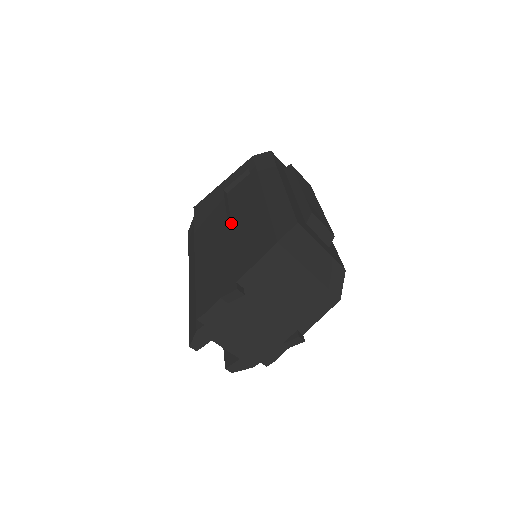
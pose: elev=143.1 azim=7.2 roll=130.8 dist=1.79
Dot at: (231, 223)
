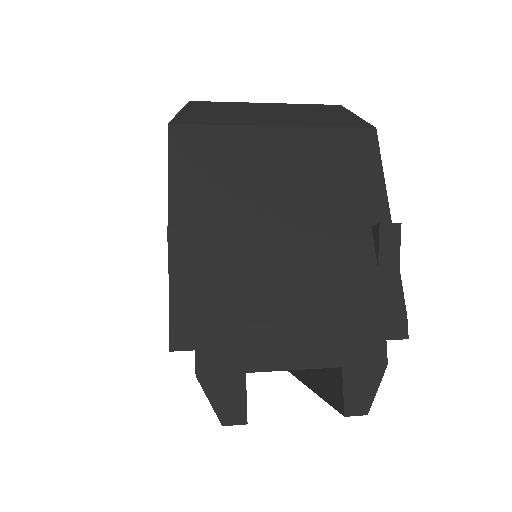
Dot at: occluded
